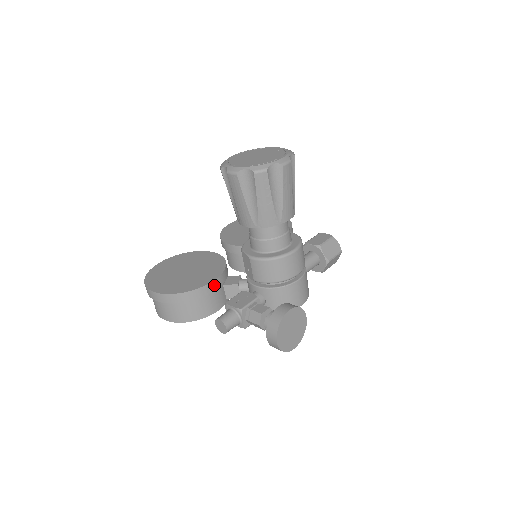
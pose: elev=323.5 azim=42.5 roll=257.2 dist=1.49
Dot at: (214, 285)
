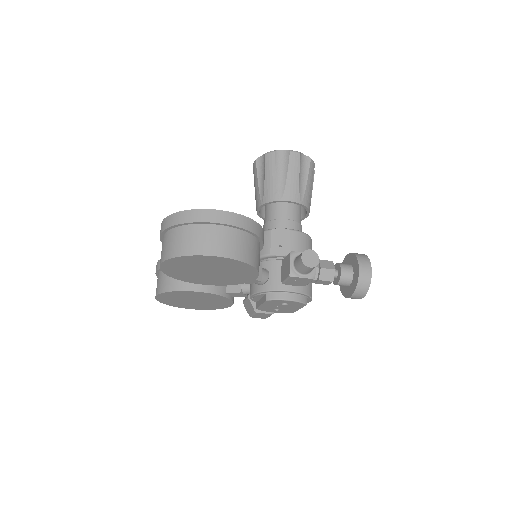
Dot at: occluded
